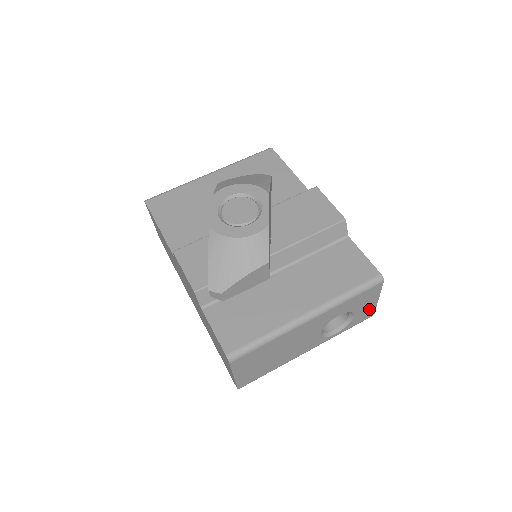
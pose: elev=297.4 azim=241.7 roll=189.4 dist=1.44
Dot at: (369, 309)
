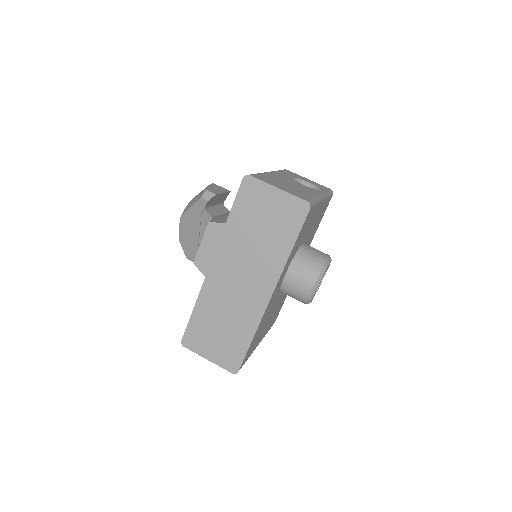
Dot at: occluded
